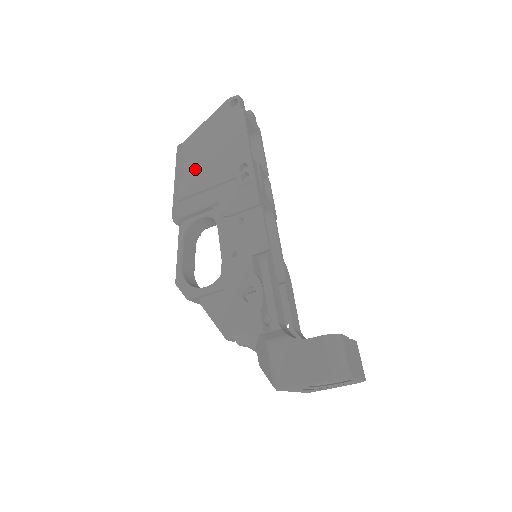
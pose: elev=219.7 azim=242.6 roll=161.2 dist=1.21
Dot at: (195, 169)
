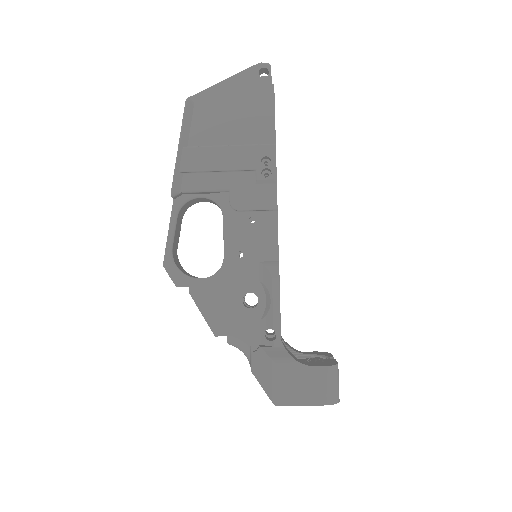
Dot at: (205, 139)
